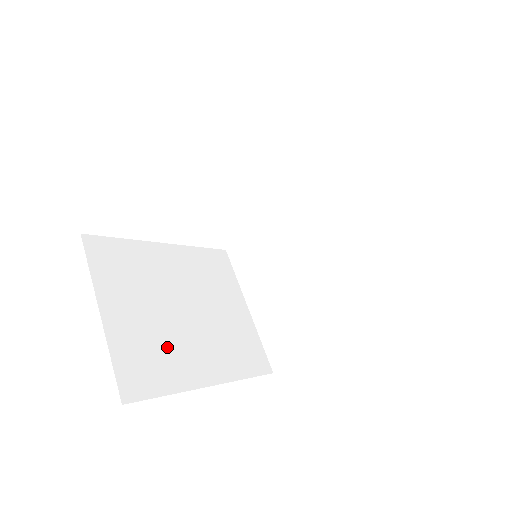
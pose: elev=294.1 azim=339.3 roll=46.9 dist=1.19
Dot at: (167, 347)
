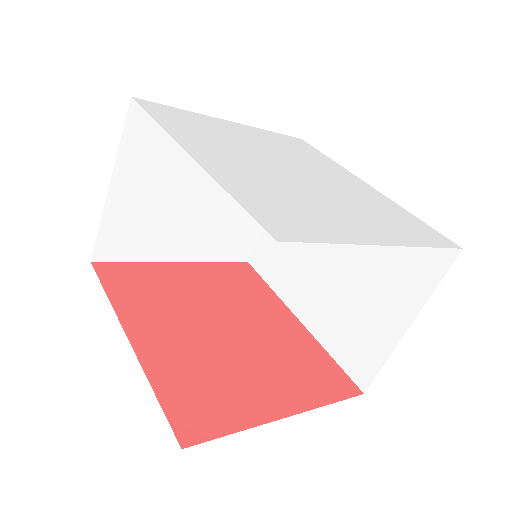
Dot at: (159, 226)
